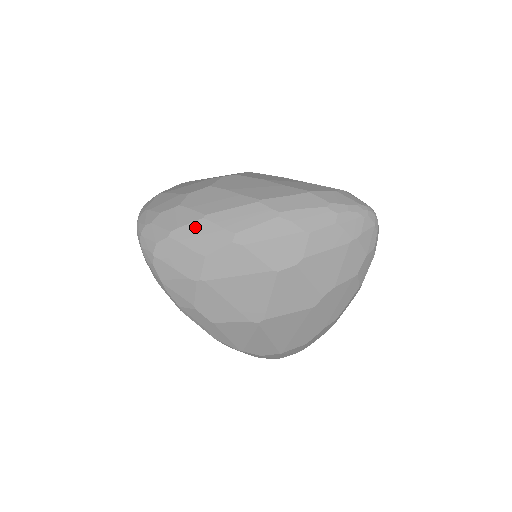
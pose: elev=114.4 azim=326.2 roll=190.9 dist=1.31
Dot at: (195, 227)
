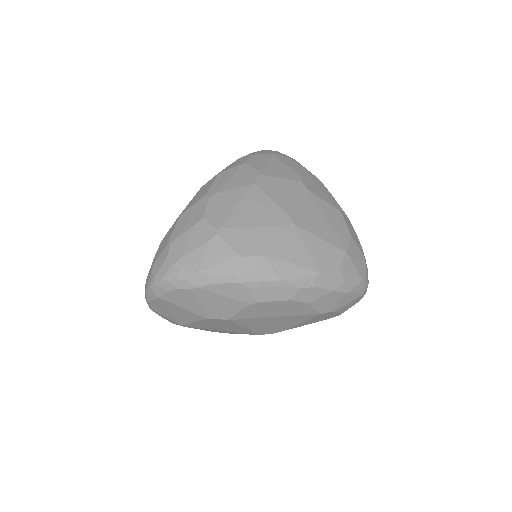
Dot at: (180, 222)
